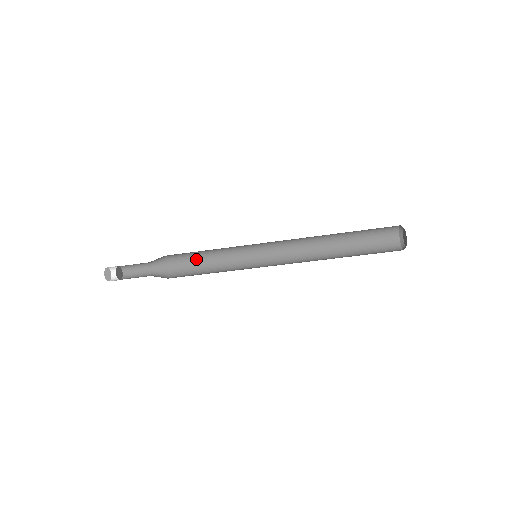
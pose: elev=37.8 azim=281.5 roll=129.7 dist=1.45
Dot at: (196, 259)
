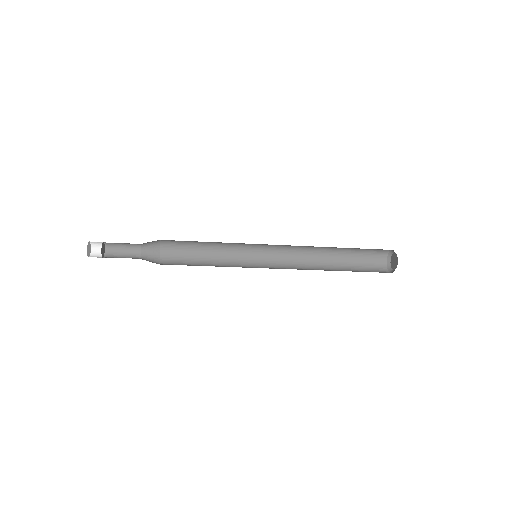
Dot at: (190, 254)
